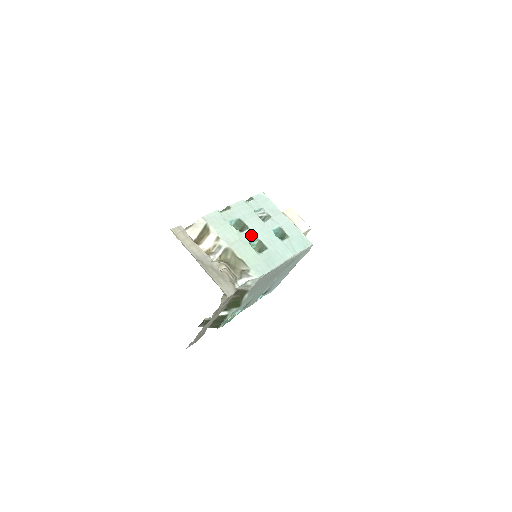
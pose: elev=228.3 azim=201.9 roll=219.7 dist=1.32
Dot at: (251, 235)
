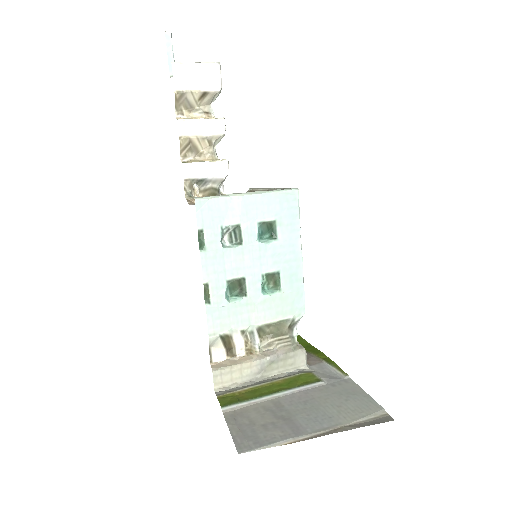
Dot at: (254, 282)
